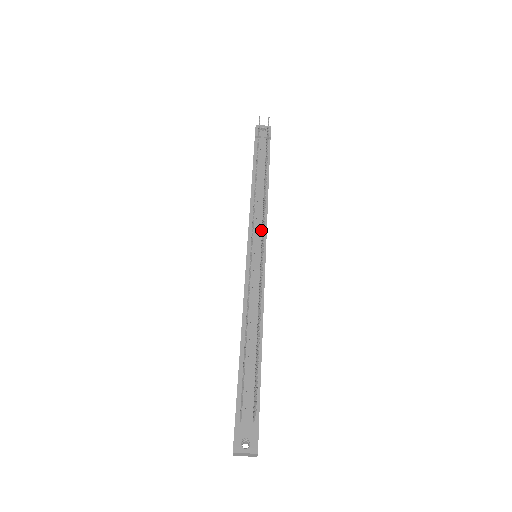
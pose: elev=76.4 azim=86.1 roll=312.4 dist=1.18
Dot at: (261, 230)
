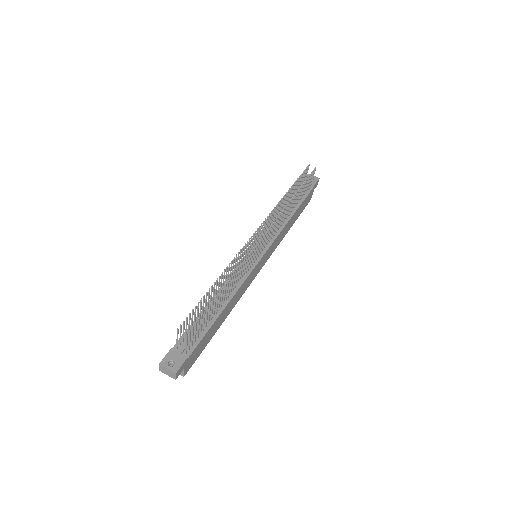
Dot at: (269, 240)
